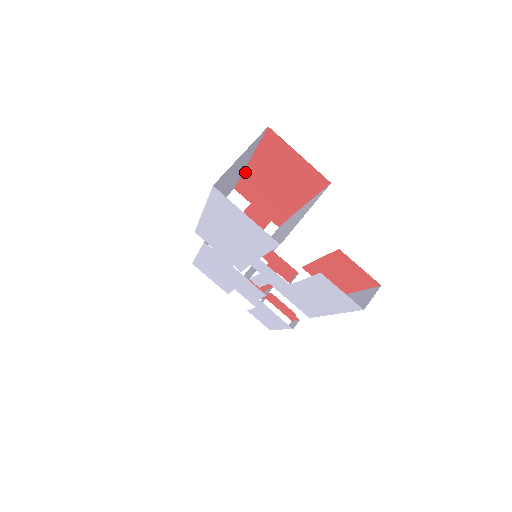
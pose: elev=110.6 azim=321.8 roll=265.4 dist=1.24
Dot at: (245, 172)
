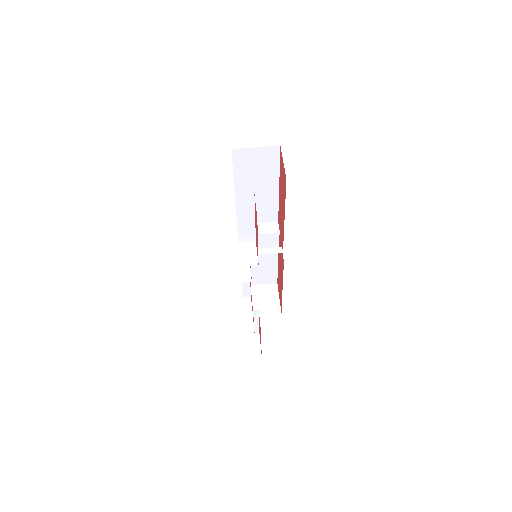
Dot at: (279, 198)
